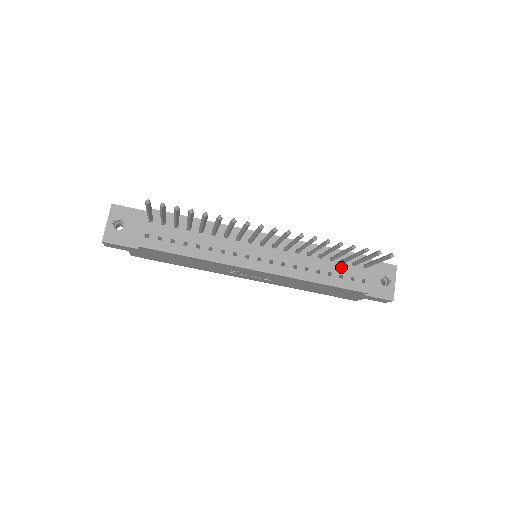
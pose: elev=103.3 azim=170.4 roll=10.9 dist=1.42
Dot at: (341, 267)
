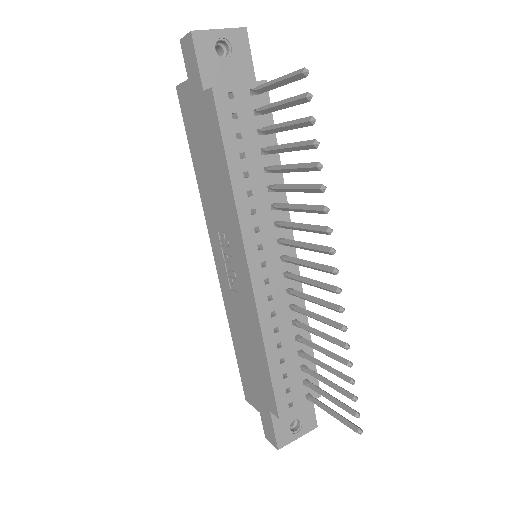
Dot at: (296, 369)
